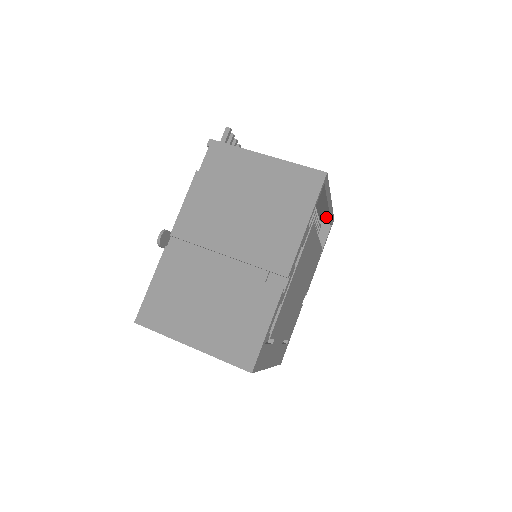
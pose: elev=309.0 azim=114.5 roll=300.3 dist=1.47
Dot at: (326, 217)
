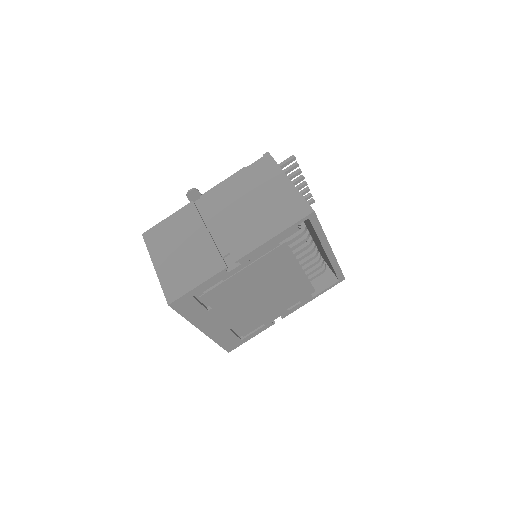
Dot at: occluded
